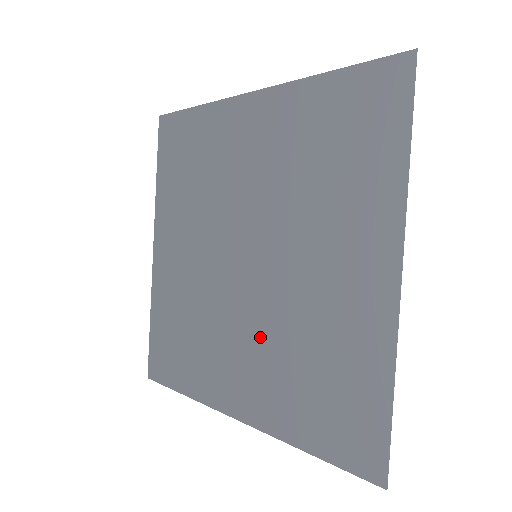
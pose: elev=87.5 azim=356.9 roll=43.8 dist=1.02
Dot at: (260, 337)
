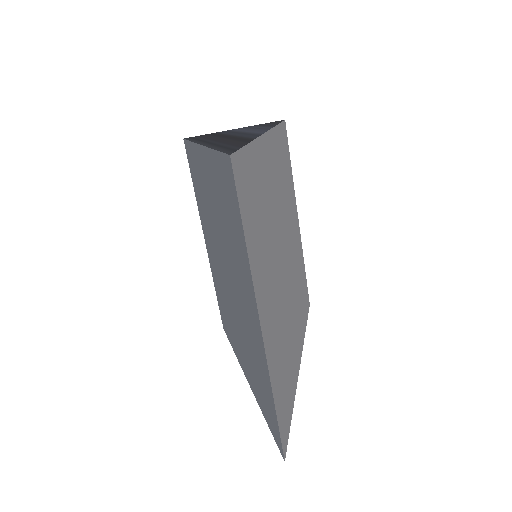
Dot at: (240, 332)
